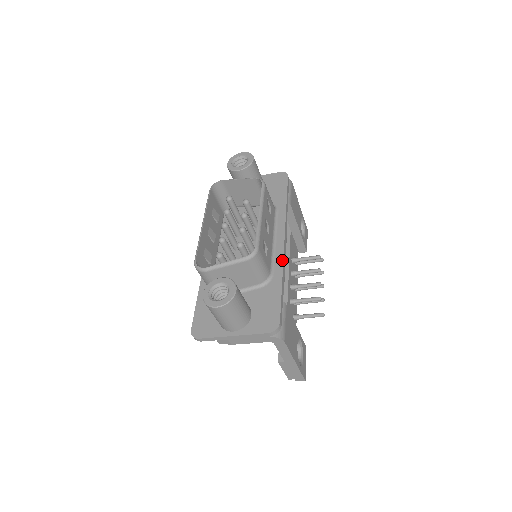
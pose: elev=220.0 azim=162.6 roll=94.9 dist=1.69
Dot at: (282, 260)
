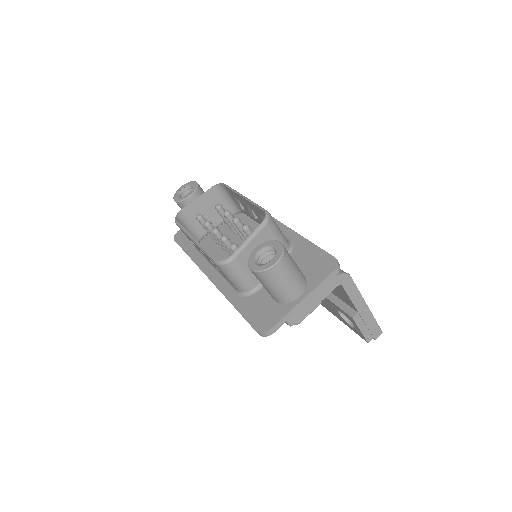
Dot at: (288, 228)
